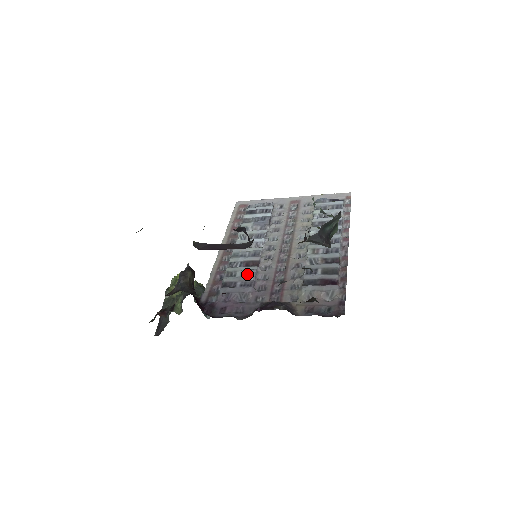
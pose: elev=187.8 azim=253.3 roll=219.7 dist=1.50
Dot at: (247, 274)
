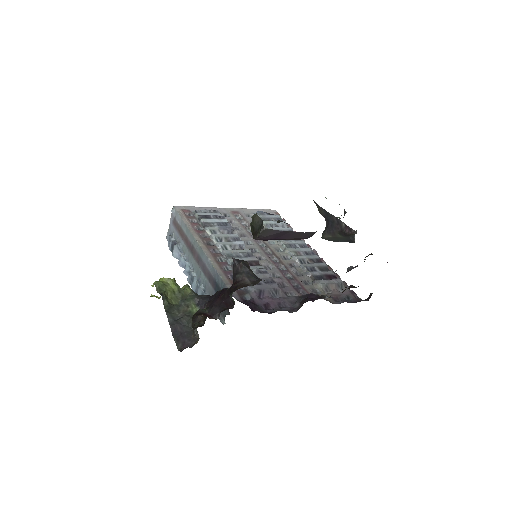
Dot at: (262, 272)
